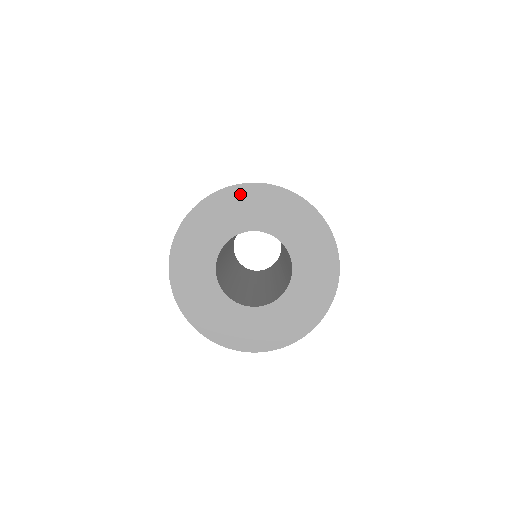
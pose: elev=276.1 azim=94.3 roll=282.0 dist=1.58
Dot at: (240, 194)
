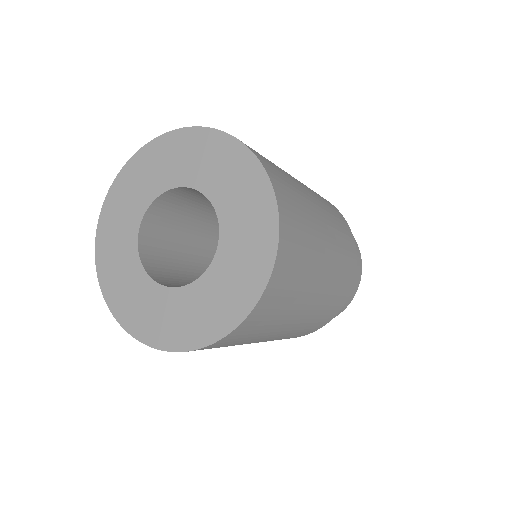
Dot at: (184, 140)
